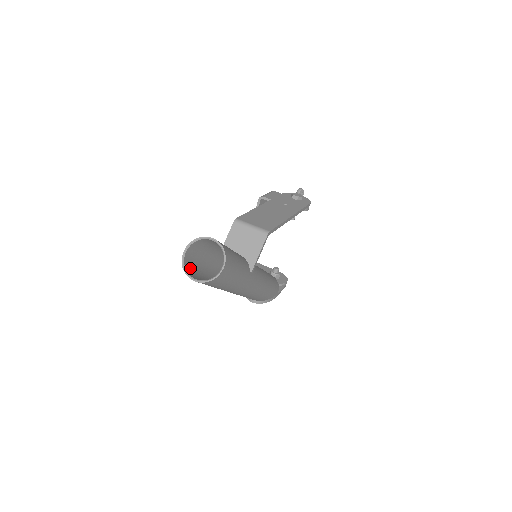
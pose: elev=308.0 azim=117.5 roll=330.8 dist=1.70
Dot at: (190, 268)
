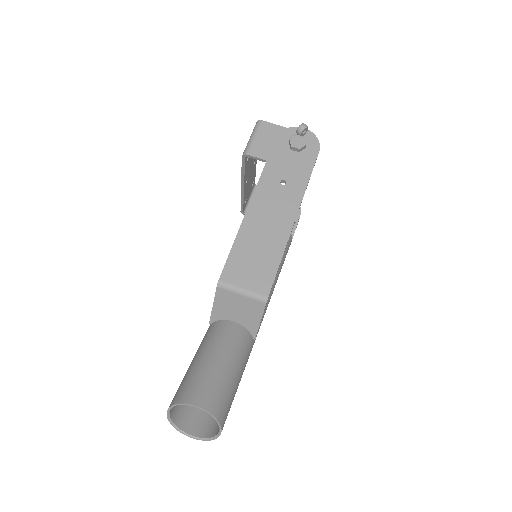
Dot at: (181, 408)
